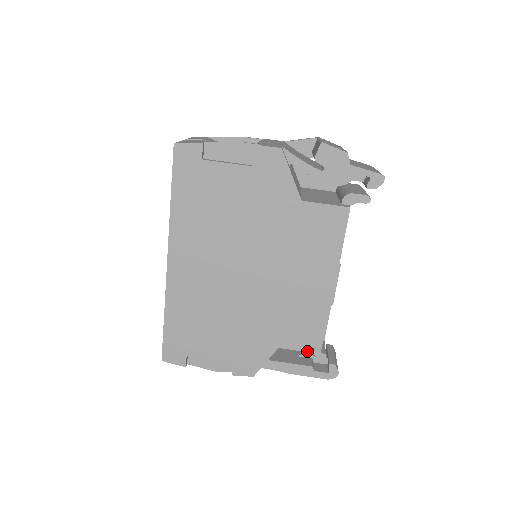
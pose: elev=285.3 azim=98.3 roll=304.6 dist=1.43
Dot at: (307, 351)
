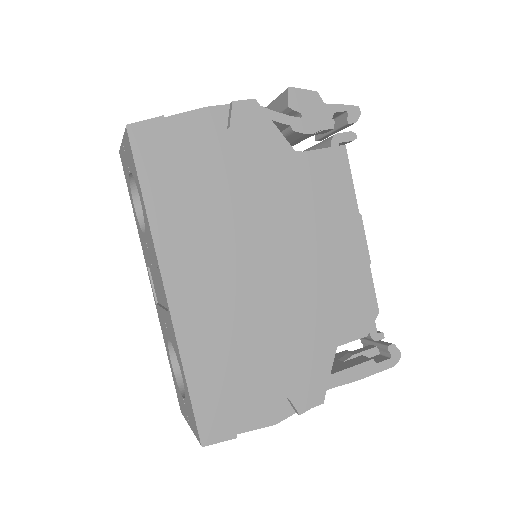
Dot at: (351, 352)
